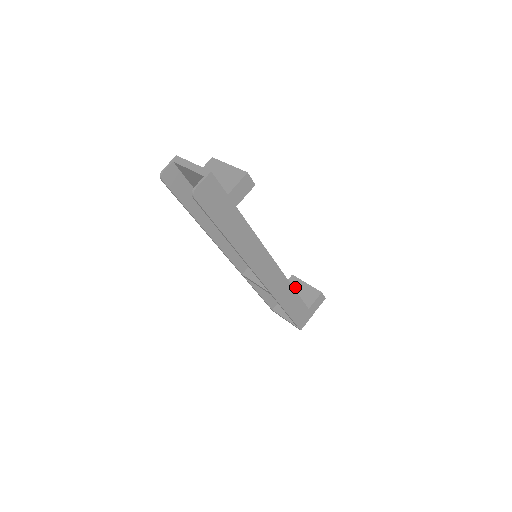
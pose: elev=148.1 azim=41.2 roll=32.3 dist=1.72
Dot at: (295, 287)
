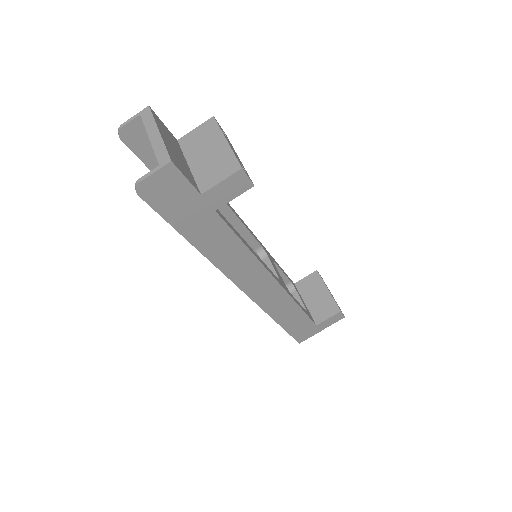
Dot at: (313, 288)
